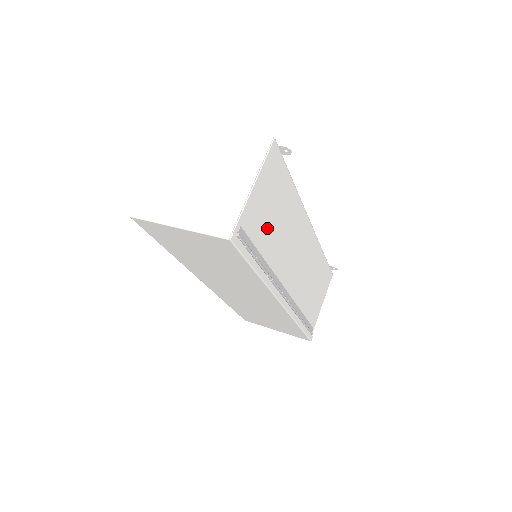
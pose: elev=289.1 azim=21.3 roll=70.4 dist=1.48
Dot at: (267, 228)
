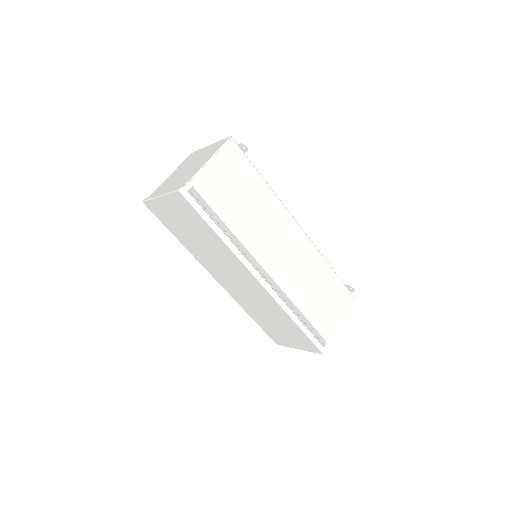
Dot at: (229, 202)
